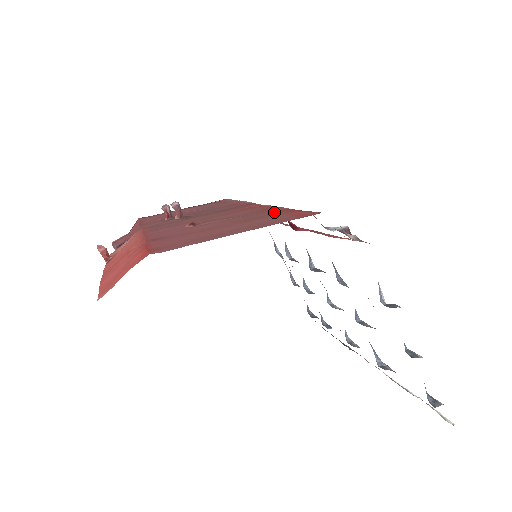
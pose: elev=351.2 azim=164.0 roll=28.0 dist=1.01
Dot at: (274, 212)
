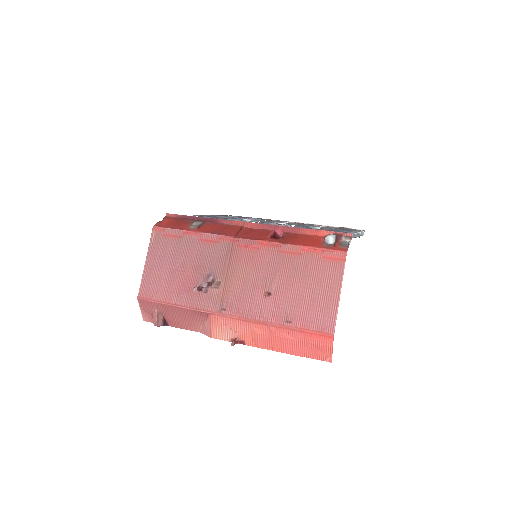
Dot at: (302, 257)
